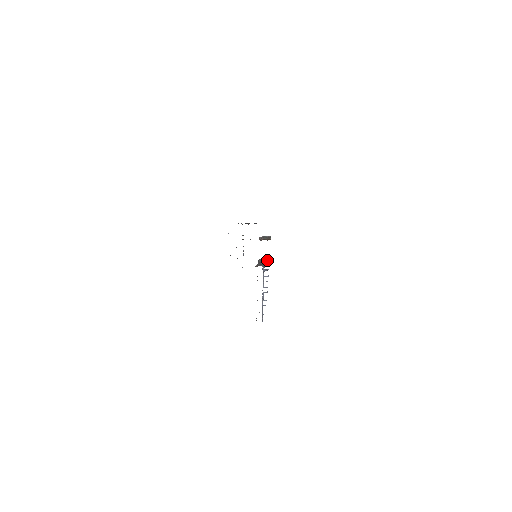
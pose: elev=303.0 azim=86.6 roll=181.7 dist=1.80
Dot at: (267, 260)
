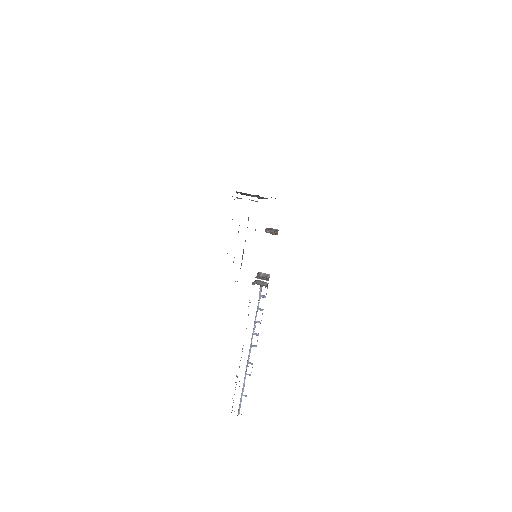
Dot at: (267, 275)
